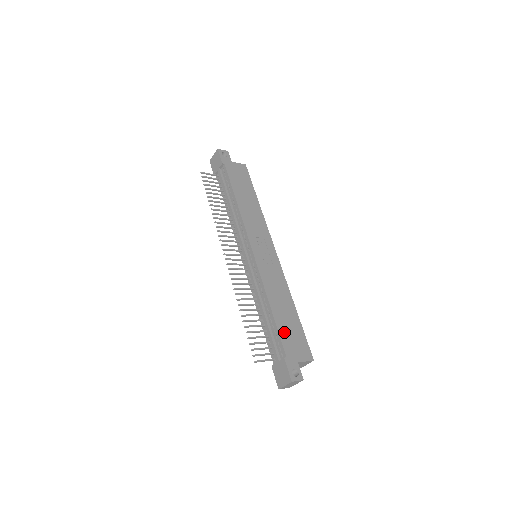
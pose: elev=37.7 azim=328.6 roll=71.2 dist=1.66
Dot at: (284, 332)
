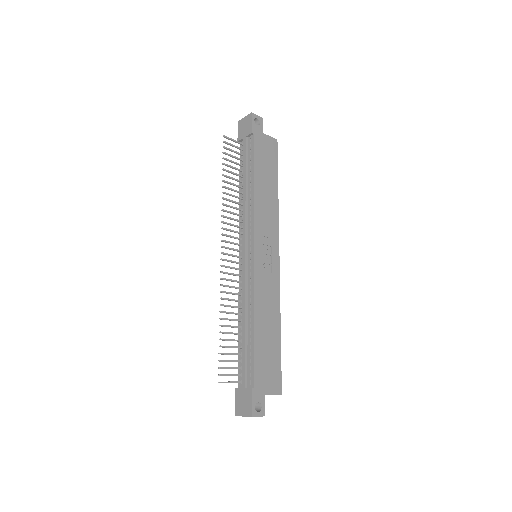
Dot at: (260, 357)
